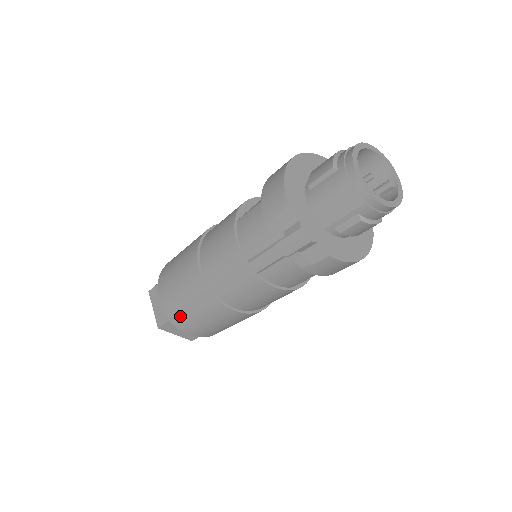
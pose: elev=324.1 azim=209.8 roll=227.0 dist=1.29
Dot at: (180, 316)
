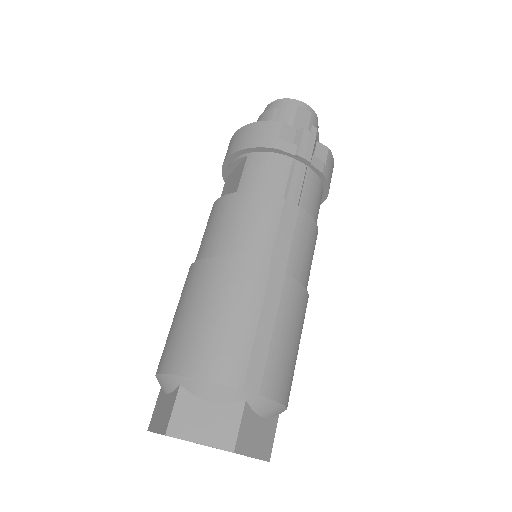
Dot at: (259, 360)
